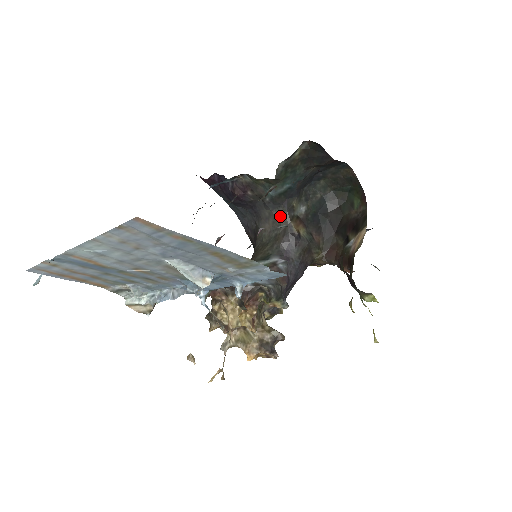
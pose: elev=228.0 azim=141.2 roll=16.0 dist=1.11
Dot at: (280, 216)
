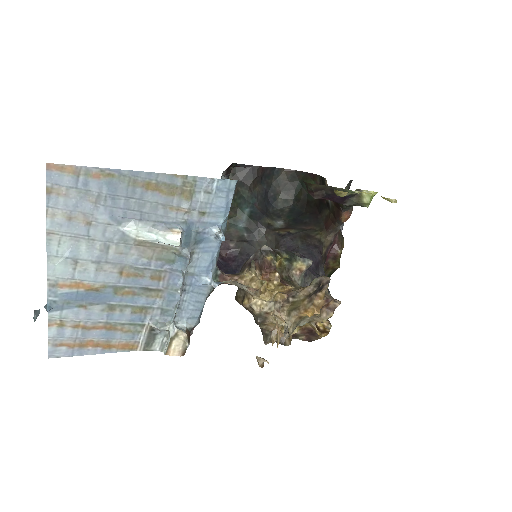
Dot at: (265, 237)
